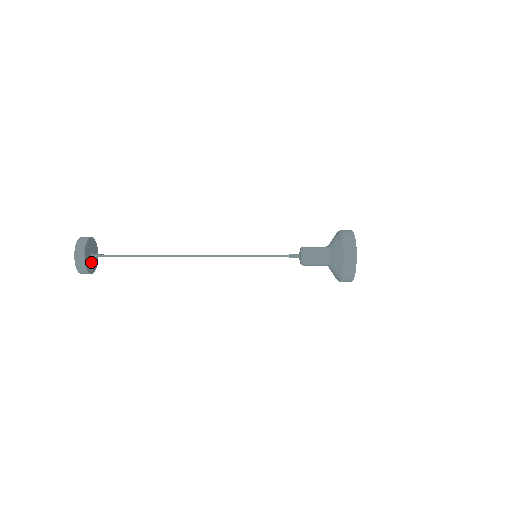
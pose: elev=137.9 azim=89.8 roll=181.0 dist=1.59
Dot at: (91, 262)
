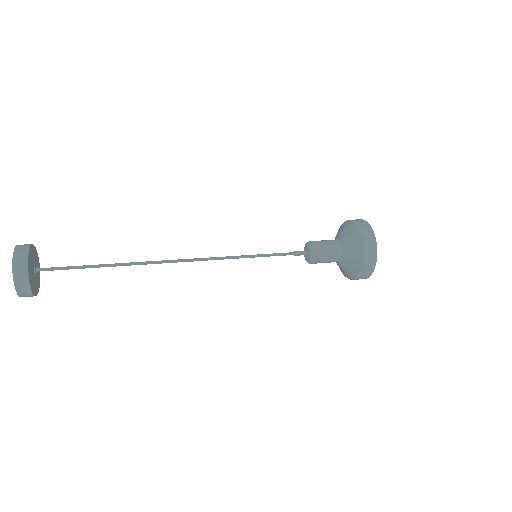
Dot at: (33, 278)
